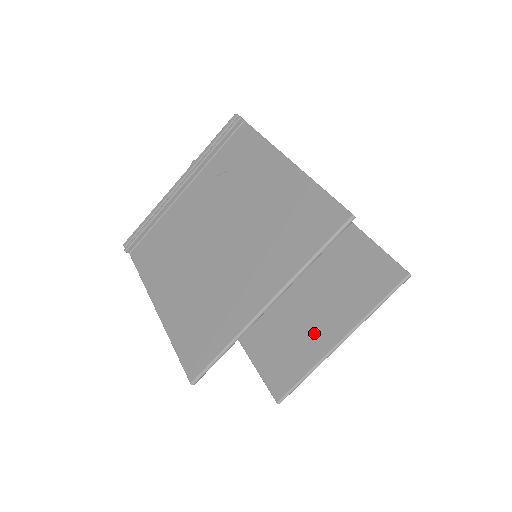
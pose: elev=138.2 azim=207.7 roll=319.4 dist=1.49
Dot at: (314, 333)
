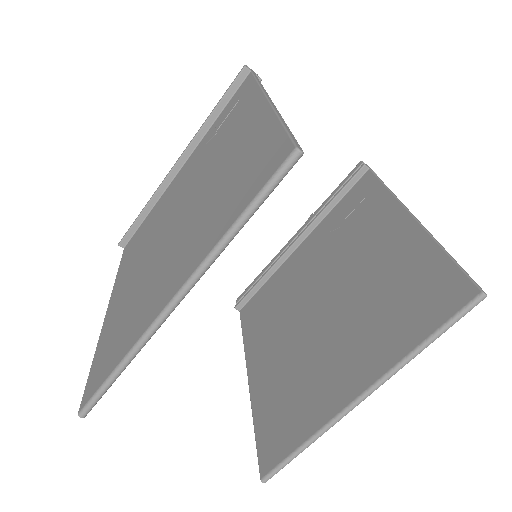
Dot at: (327, 380)
